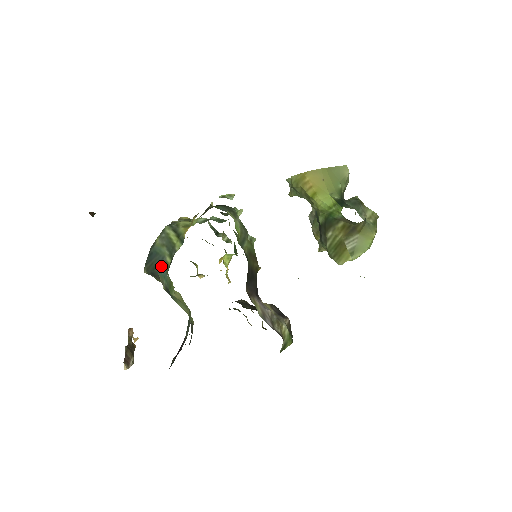
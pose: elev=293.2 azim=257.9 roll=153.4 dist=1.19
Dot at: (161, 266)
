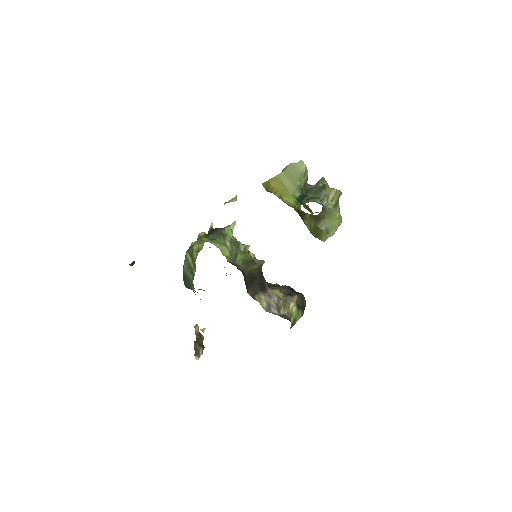
Dot at: (191, 285)
